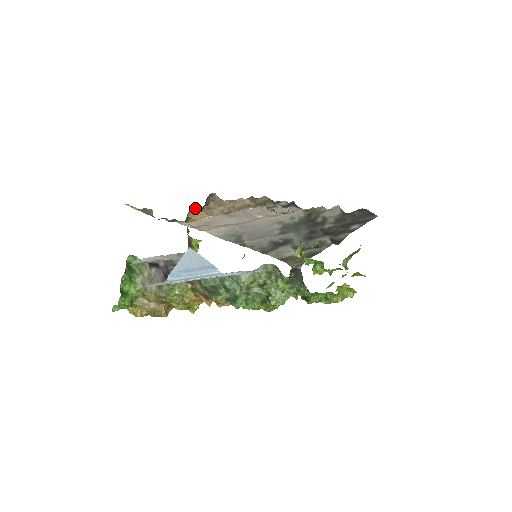
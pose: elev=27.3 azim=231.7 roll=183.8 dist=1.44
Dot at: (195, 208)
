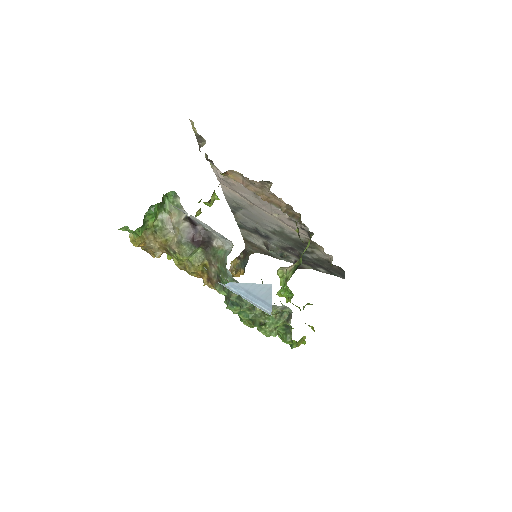
Dot at: occluded
